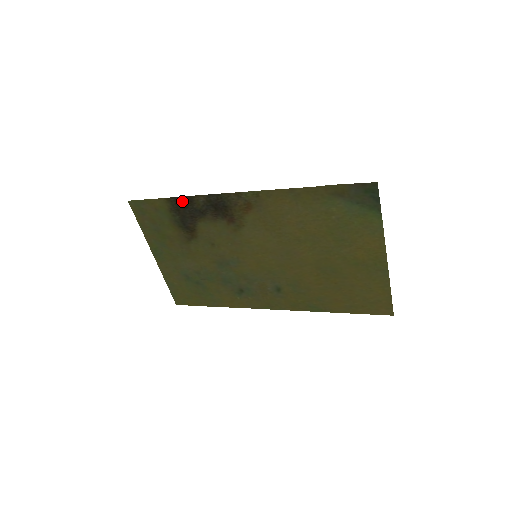
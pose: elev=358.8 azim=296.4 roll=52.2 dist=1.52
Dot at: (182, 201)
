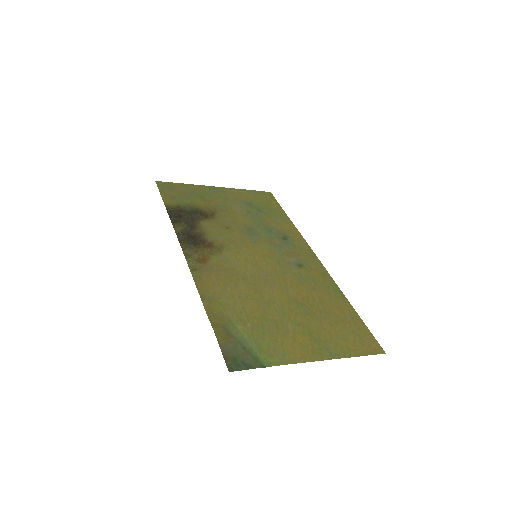
Dot at: (173, 215)
